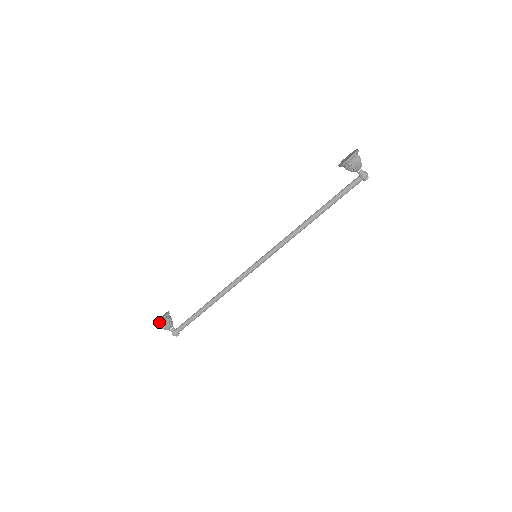
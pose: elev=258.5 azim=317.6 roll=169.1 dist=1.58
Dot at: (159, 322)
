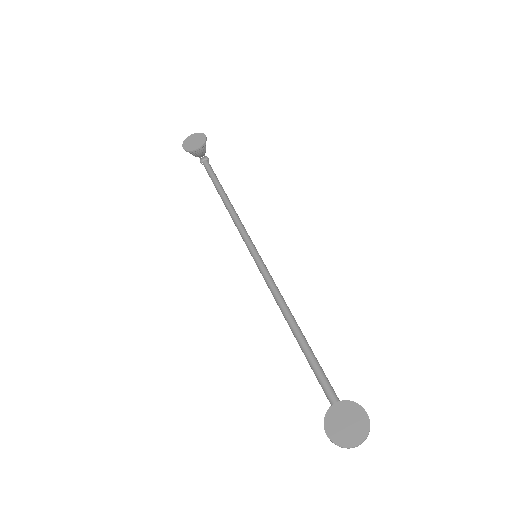
Dot at: (184, 149)
